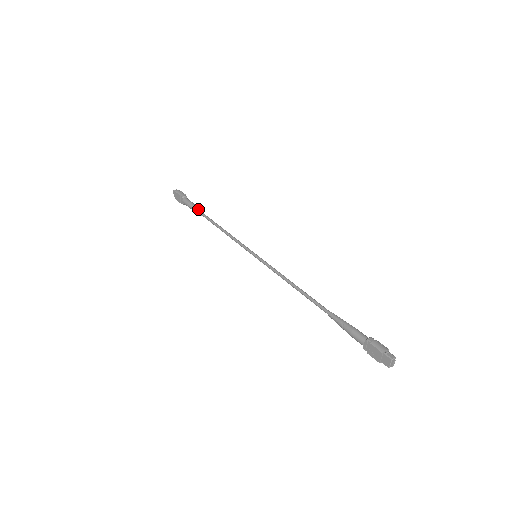
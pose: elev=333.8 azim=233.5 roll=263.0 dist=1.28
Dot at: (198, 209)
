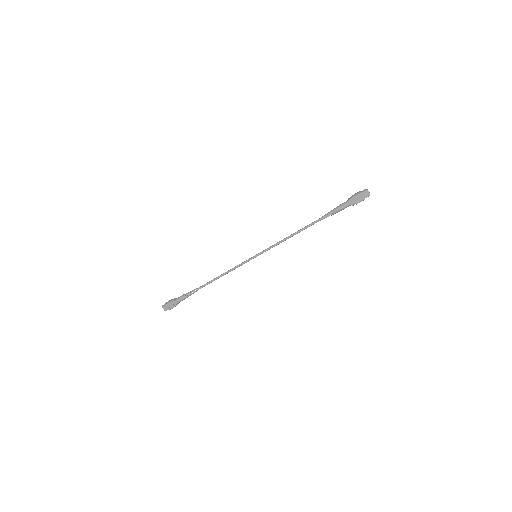
Dot at: (192, 291)
